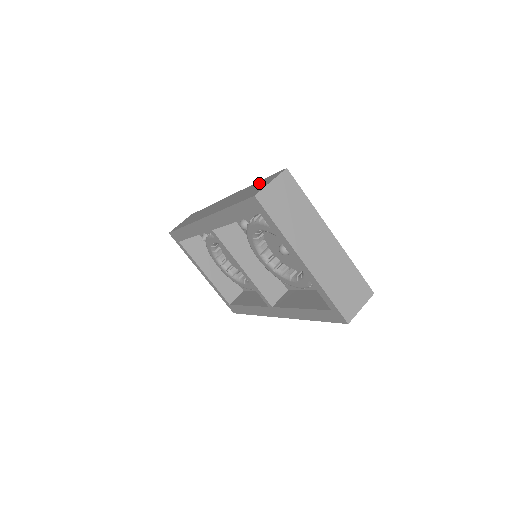
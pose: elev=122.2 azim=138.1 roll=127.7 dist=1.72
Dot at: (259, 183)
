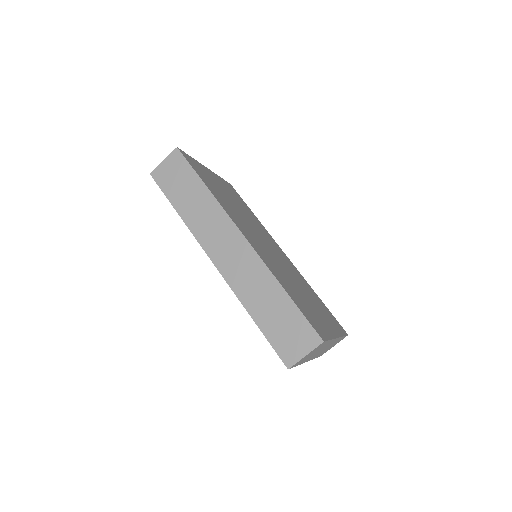
Dot at: (290, 313)
